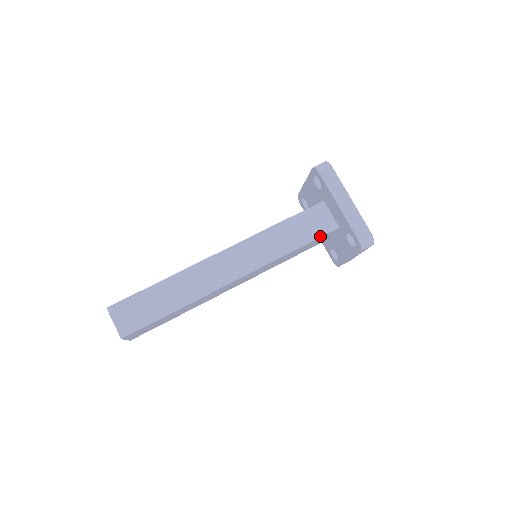
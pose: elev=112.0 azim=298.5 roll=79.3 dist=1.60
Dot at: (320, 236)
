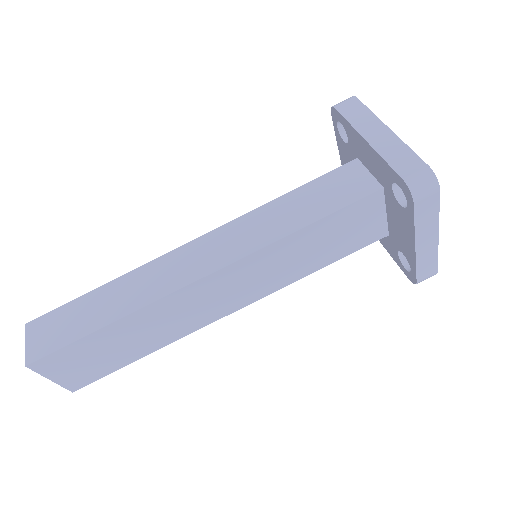
Dot at: (348, 203)
